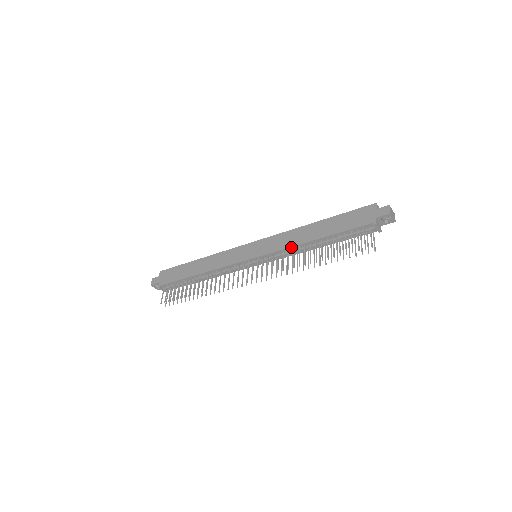
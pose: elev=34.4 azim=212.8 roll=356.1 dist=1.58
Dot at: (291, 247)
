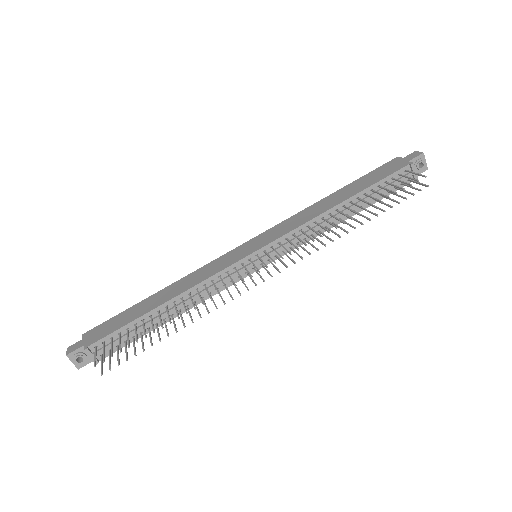
Dot at: (311, 220)
